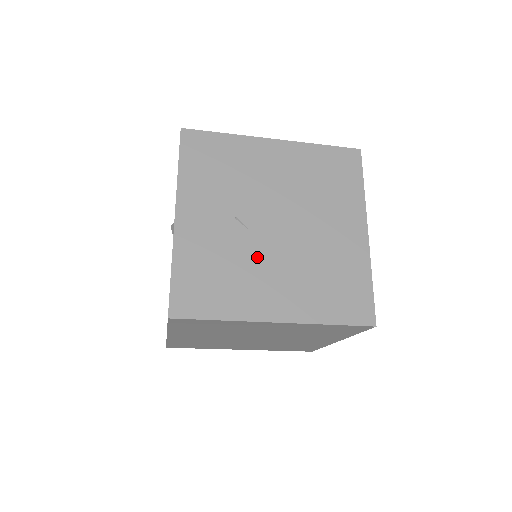
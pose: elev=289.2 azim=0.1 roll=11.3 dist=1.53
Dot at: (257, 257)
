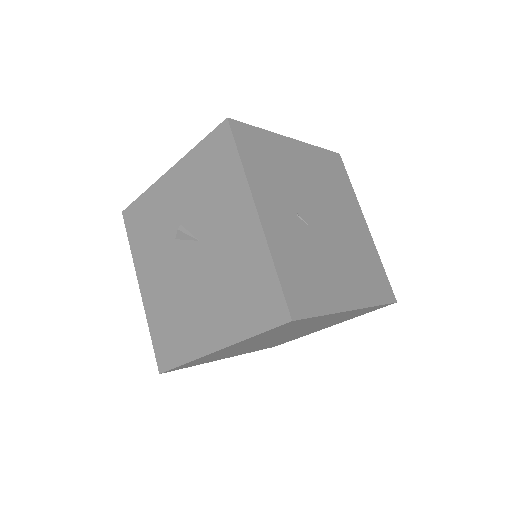
Dot at: (322, 251)
